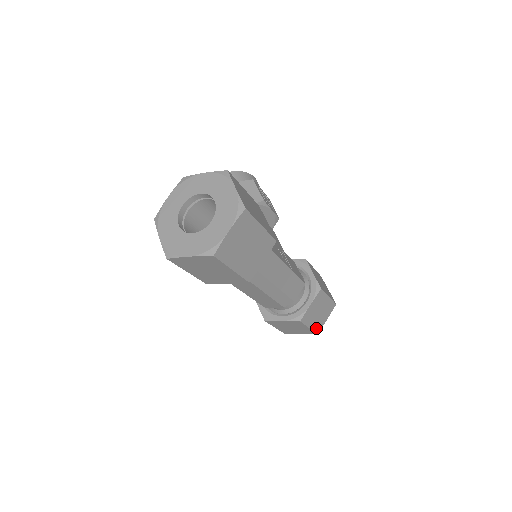
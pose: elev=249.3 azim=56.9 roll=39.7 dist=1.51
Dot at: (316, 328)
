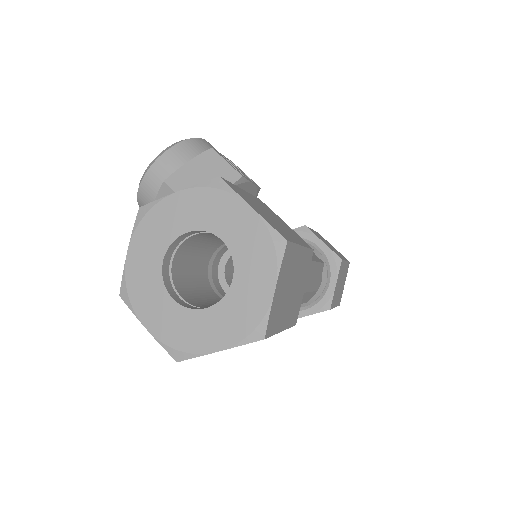
Dot at: (338, 301)
